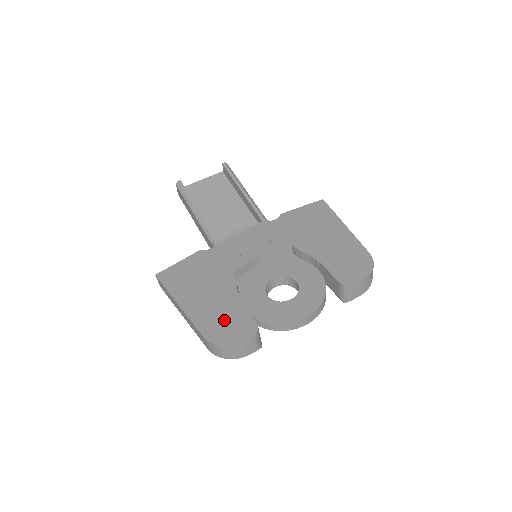
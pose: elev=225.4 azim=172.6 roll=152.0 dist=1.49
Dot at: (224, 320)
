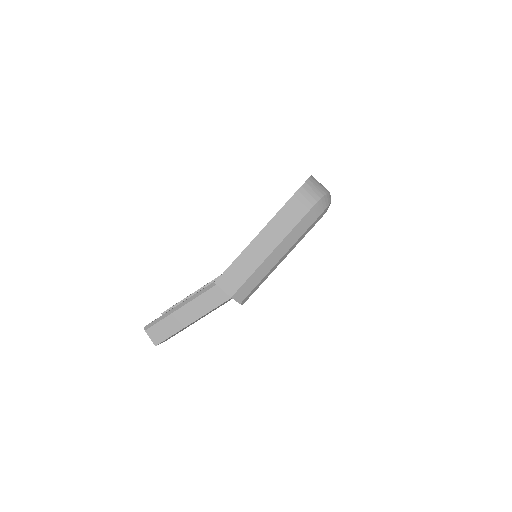
Dot at: occluded
